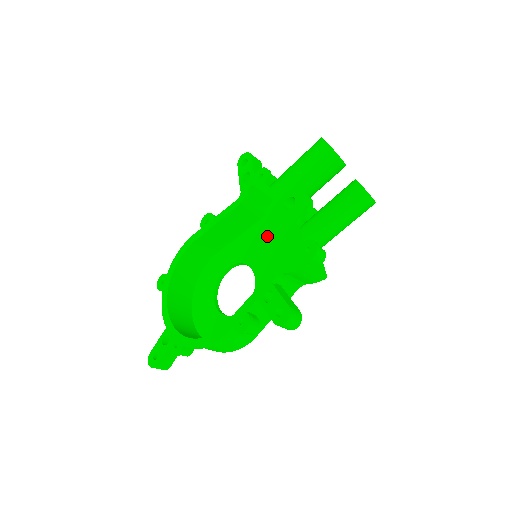
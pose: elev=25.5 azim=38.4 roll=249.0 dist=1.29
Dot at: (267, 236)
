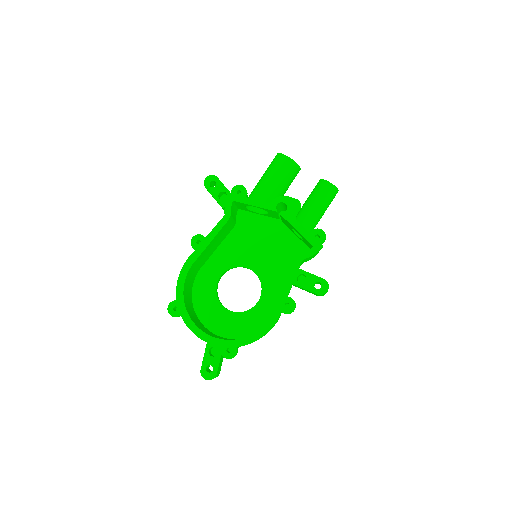
Dot at: (249, 239)
